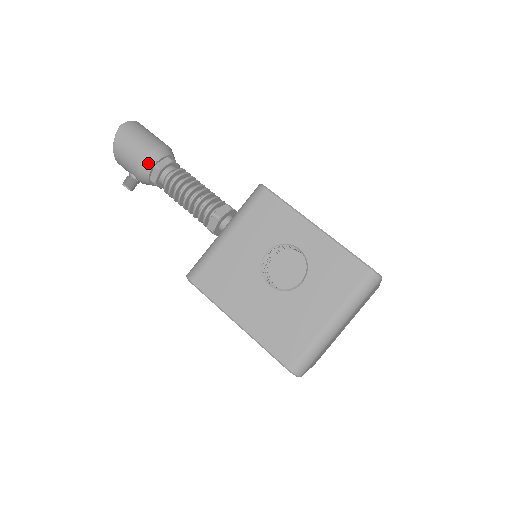
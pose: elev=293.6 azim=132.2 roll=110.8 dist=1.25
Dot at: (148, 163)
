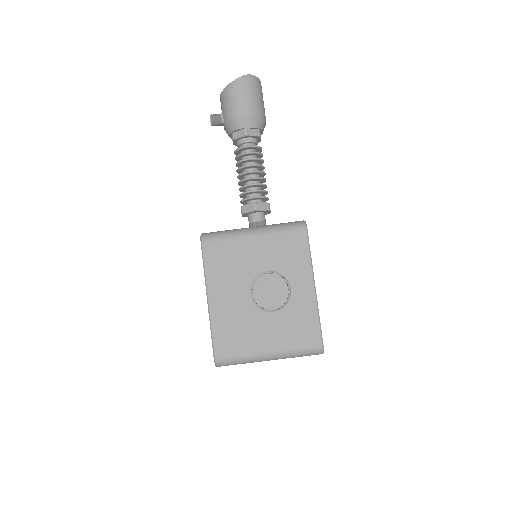
Dot at: (242, 122)
